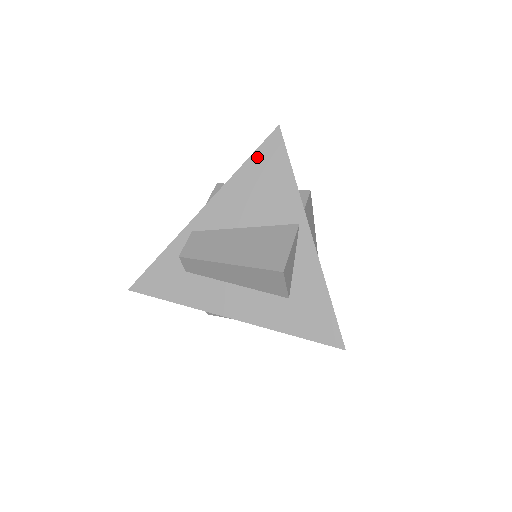
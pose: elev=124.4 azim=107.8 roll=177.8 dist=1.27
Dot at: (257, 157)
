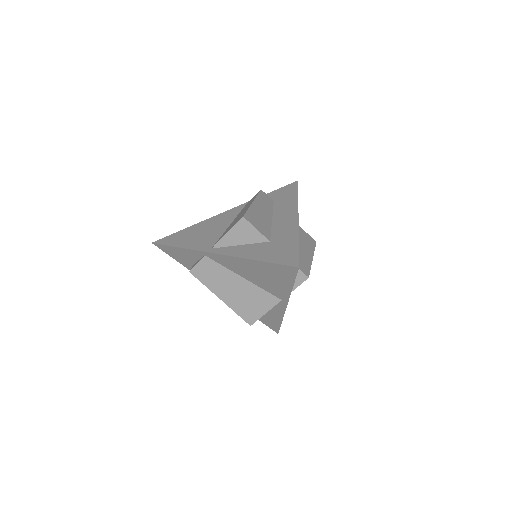
Dot at: (271, 266)
